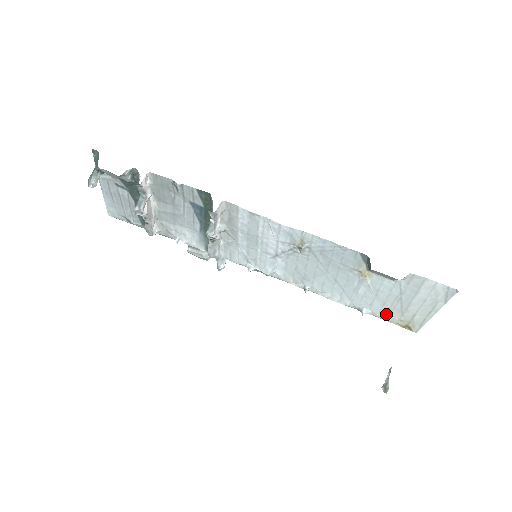
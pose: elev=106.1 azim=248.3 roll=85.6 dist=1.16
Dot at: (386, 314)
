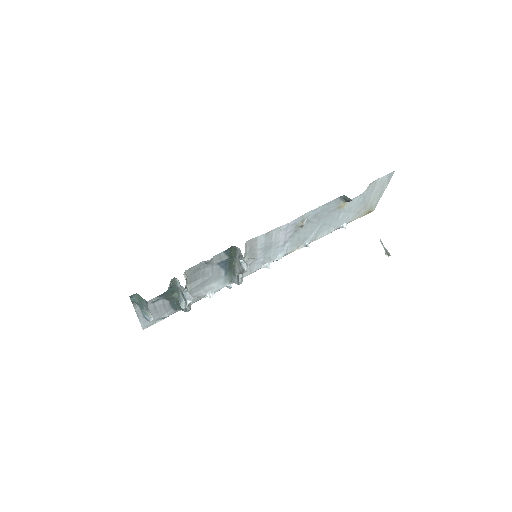
Dot at: (356, 216)
